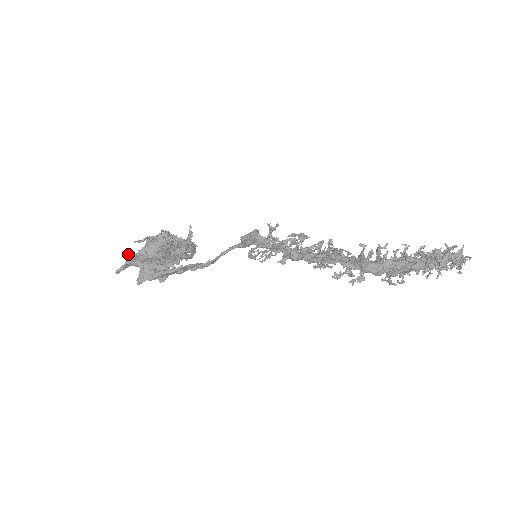
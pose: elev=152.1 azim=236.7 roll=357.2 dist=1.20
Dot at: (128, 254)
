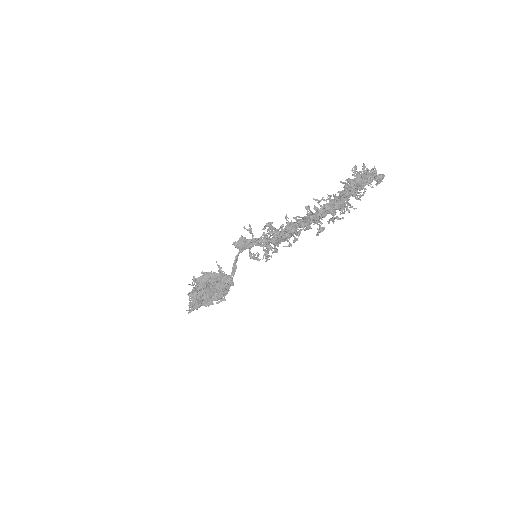
Dot at: occluded
